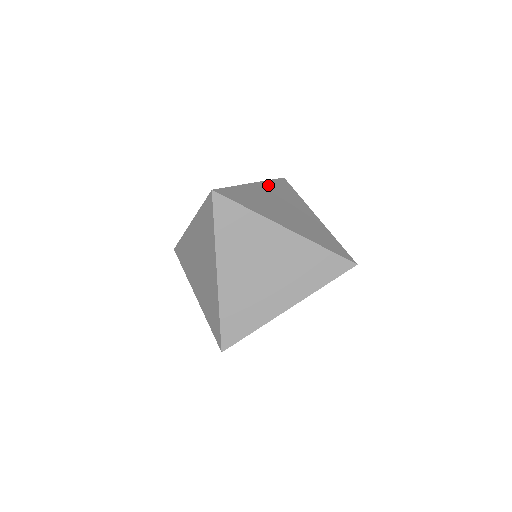
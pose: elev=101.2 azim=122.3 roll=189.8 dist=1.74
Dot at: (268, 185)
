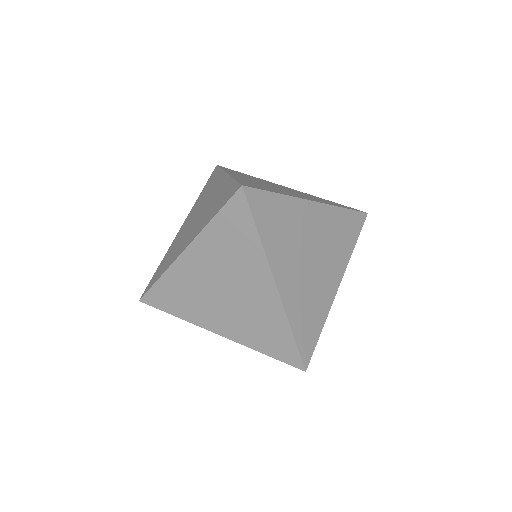
Dot at: (274, 255)
